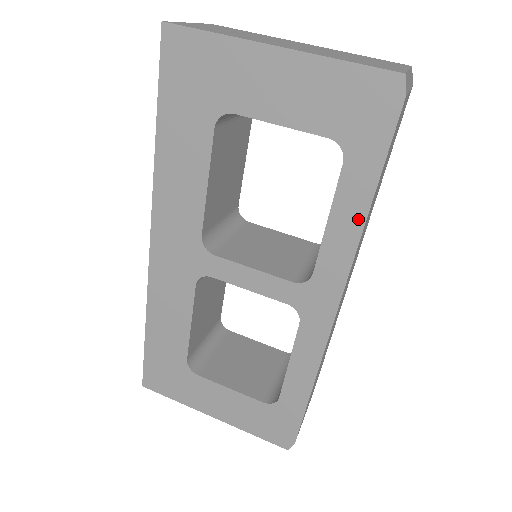
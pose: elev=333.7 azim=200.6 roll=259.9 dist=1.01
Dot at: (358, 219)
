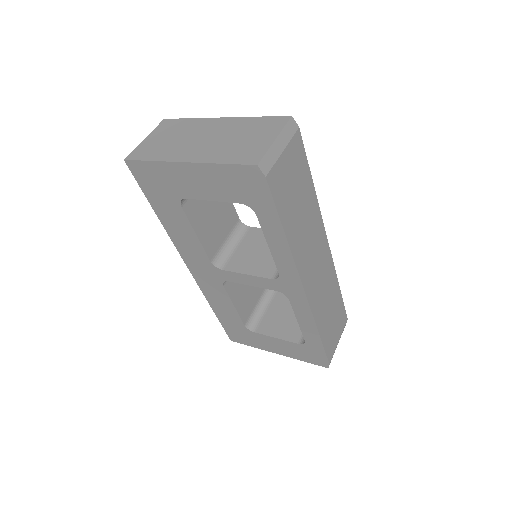
Dot at: (283, 242)
